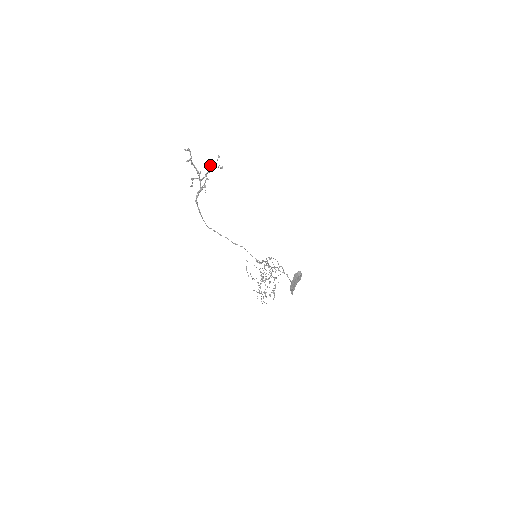
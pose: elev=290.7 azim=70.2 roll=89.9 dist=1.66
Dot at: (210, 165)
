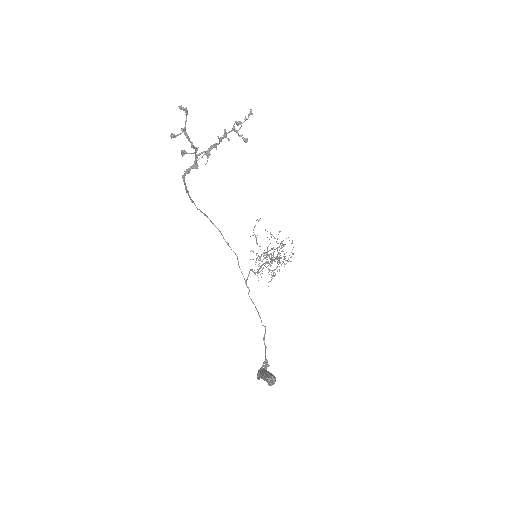
Dot at: (225, 132)
